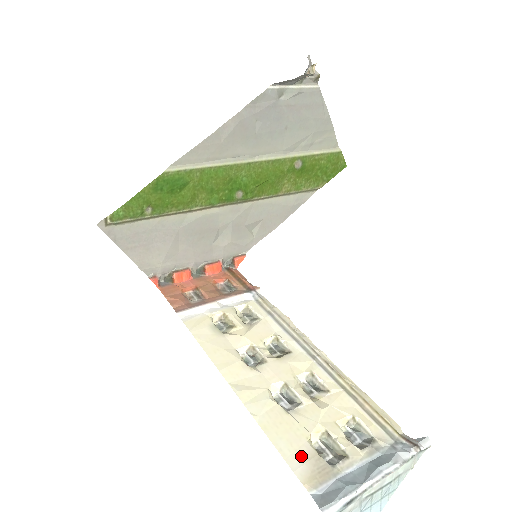
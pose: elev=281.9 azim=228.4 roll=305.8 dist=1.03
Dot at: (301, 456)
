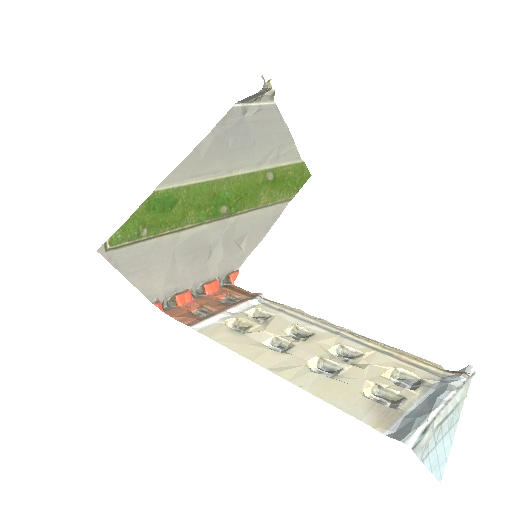
Dot at: (362, 407)
